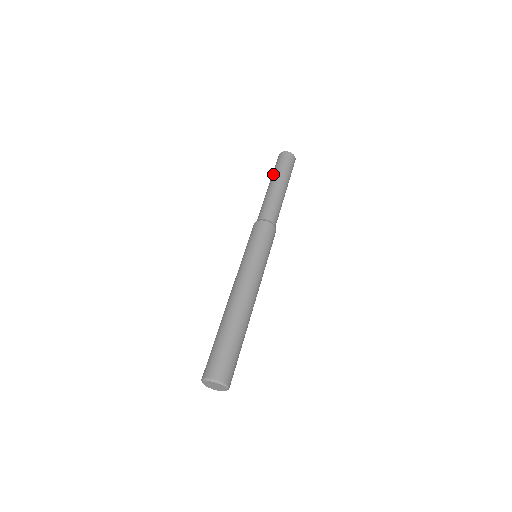
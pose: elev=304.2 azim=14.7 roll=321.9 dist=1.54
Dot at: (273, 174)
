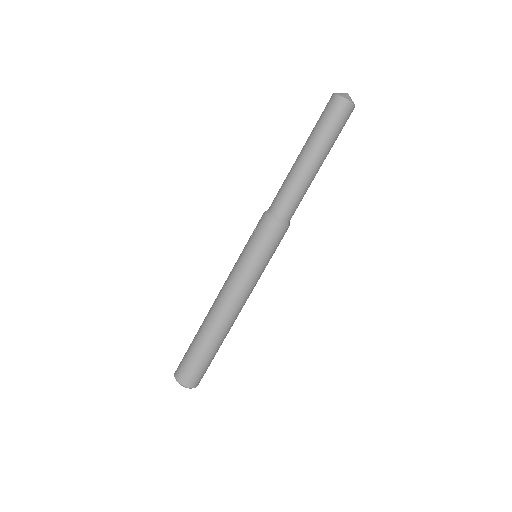
Dot at: occluded
